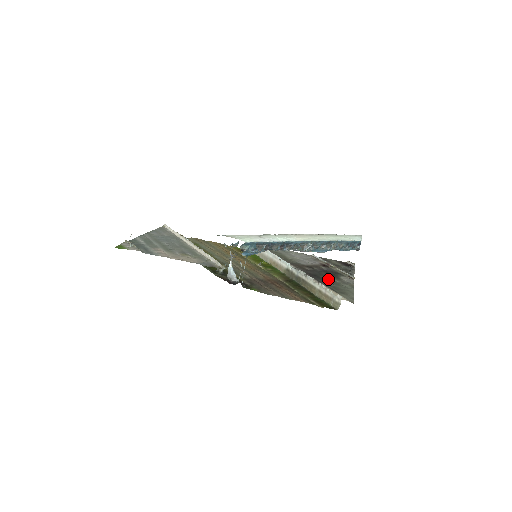
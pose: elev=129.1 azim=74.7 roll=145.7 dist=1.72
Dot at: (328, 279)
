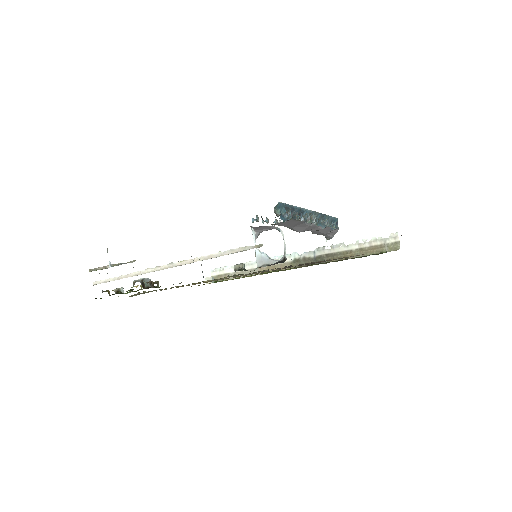
Dot at: occluded
